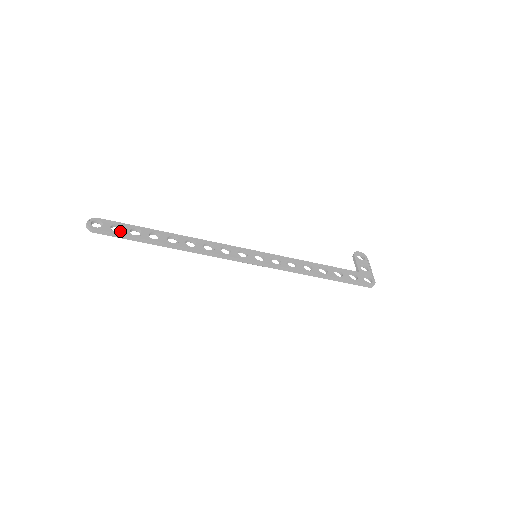
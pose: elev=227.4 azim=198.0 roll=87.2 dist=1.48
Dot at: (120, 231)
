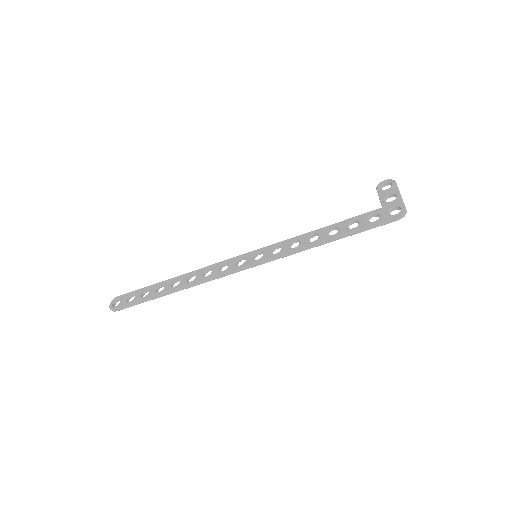
Dot at: (133, 299)
